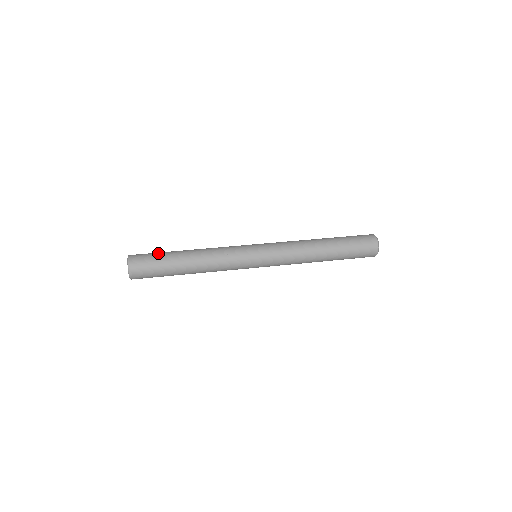
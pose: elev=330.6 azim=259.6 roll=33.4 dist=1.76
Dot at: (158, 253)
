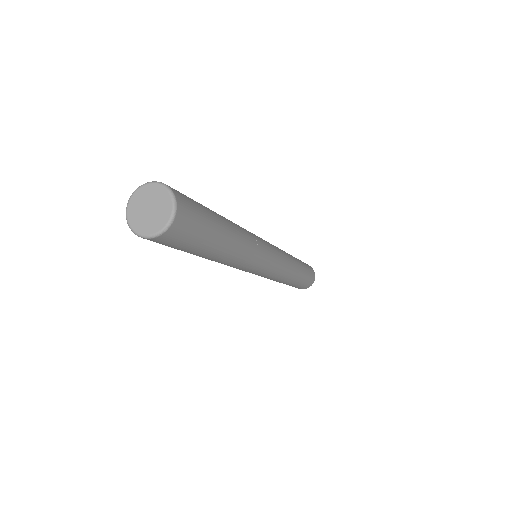
Dot at: occluded
